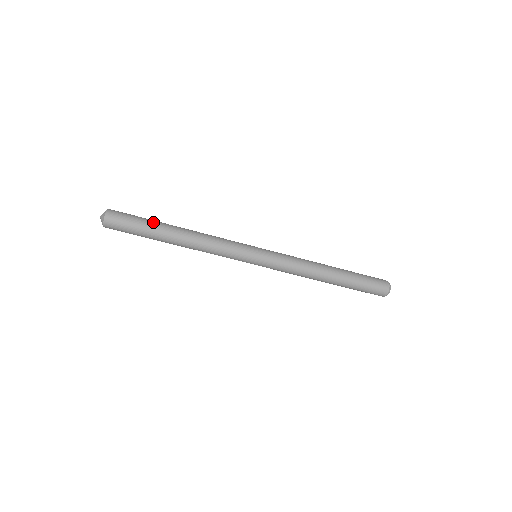
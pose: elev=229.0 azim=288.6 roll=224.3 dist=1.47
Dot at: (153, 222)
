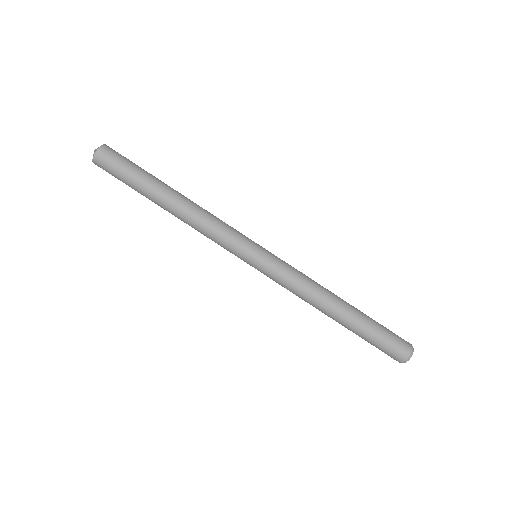
Dot at: (150, 174)
